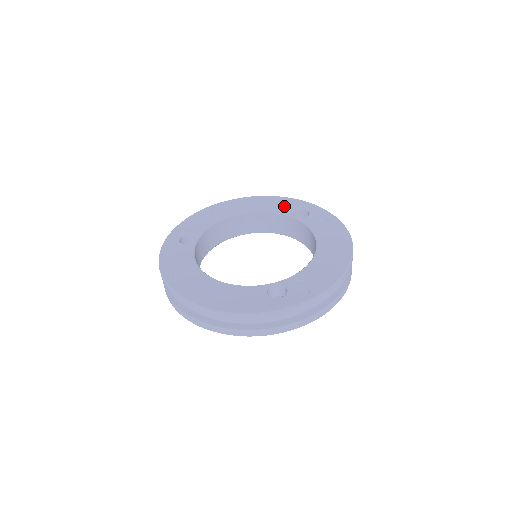
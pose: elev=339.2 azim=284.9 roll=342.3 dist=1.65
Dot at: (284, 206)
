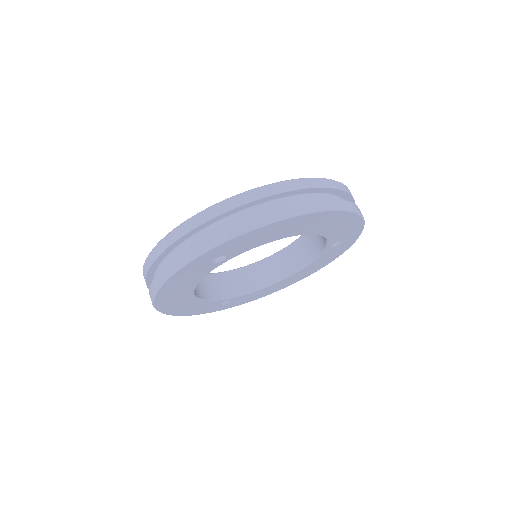
Dot at: occluded
